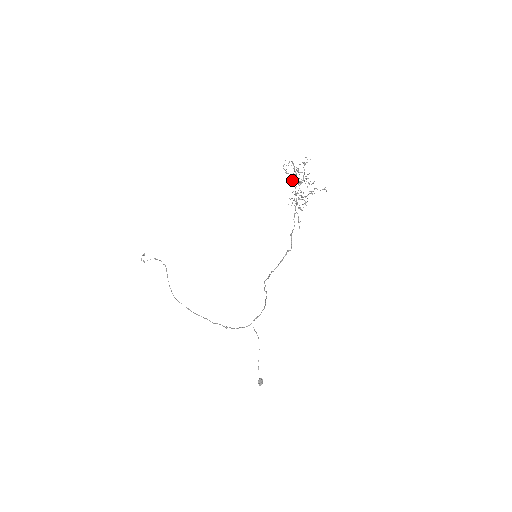
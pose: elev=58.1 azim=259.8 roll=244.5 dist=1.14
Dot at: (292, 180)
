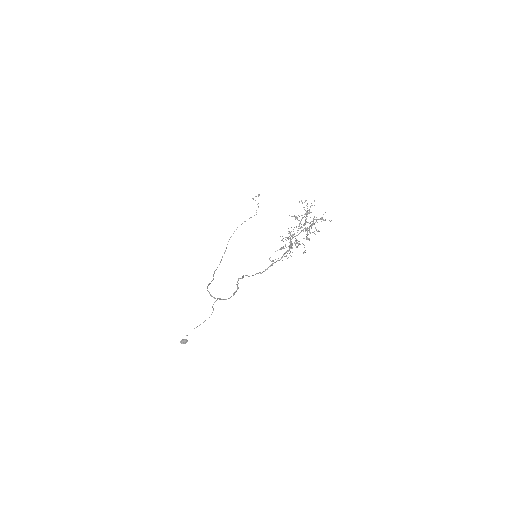
Dot at: (296, 218)
